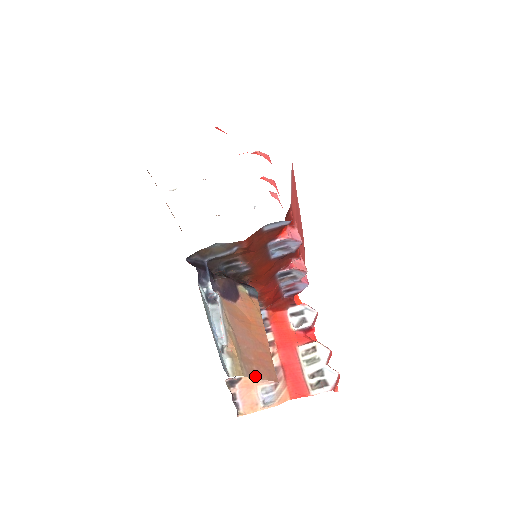
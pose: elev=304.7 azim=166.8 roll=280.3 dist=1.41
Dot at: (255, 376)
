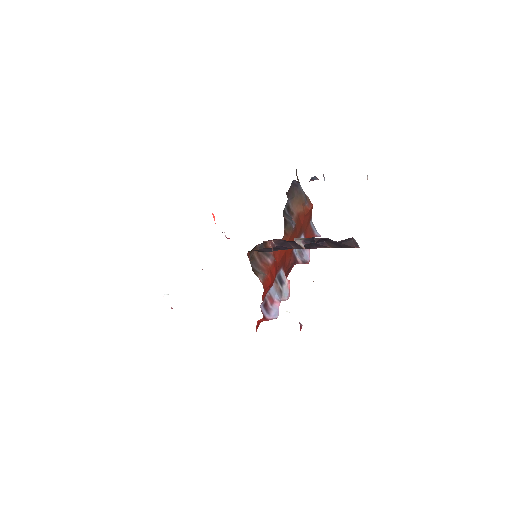
Dot at: occluded
